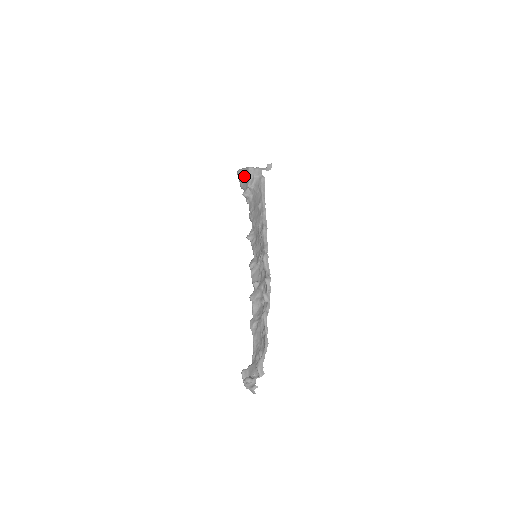
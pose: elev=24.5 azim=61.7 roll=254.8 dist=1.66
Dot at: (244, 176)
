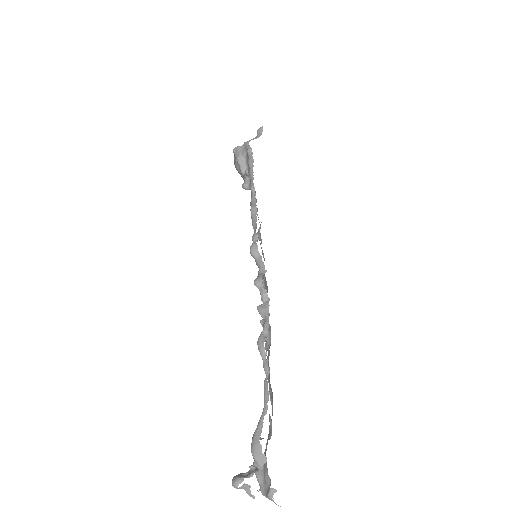
Dot at: (238, 165)
